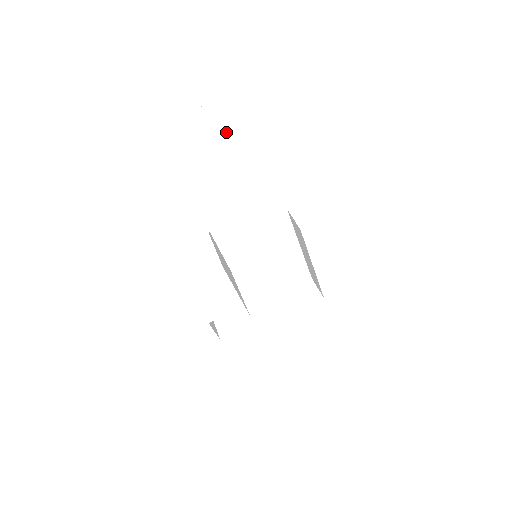
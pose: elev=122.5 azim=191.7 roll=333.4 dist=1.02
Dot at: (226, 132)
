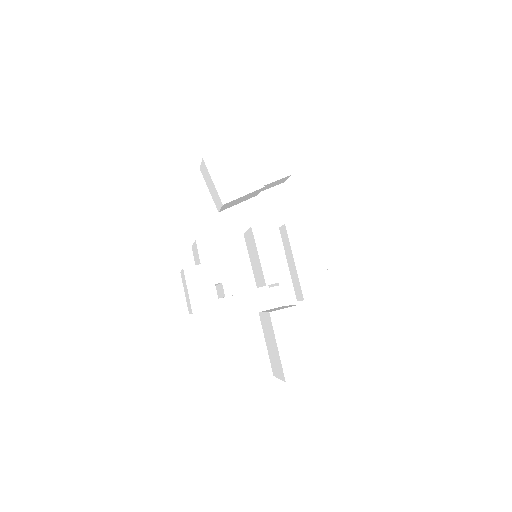
Dot at: (247, 146)
